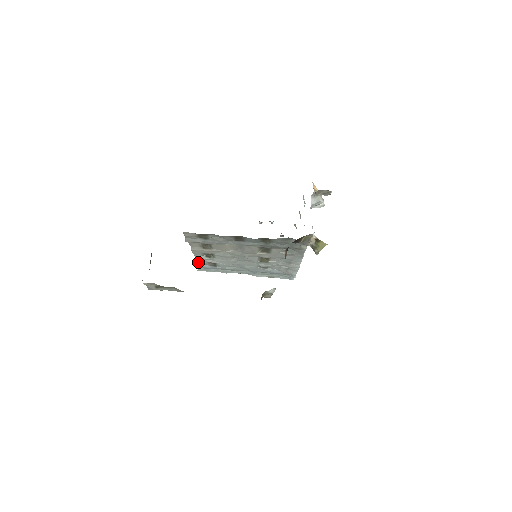
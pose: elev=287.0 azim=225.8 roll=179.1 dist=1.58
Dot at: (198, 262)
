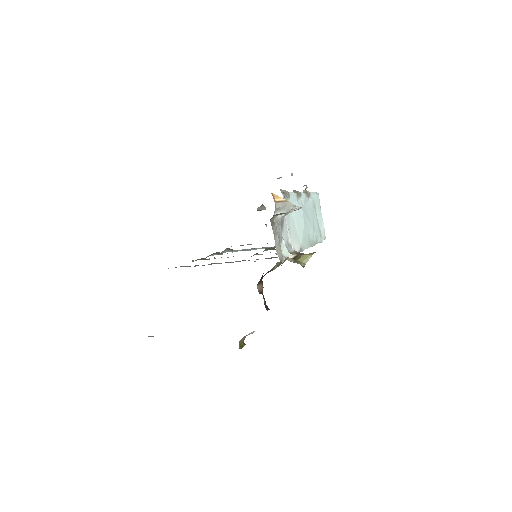
Dot at: occluded
